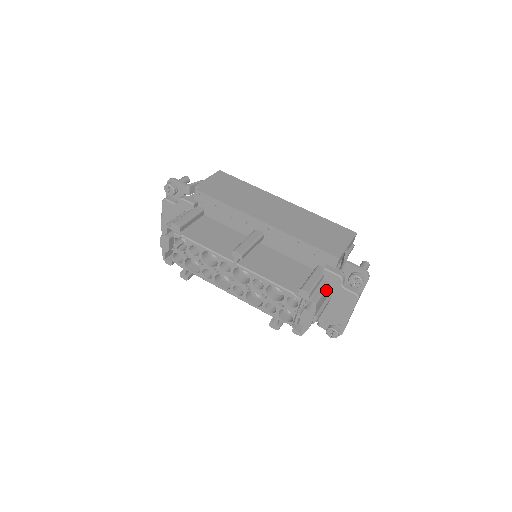
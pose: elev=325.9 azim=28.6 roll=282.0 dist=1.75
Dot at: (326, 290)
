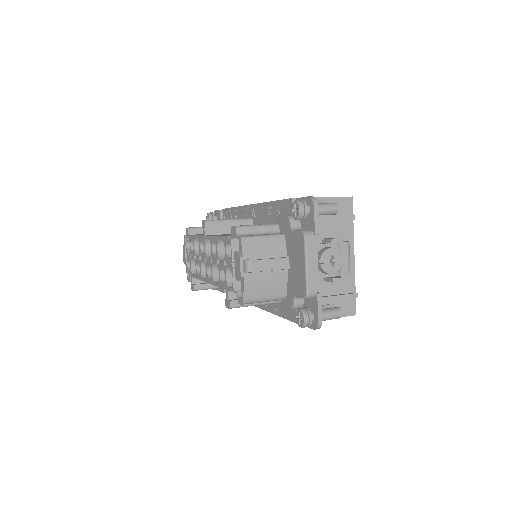
Dot at: (274, 238)
